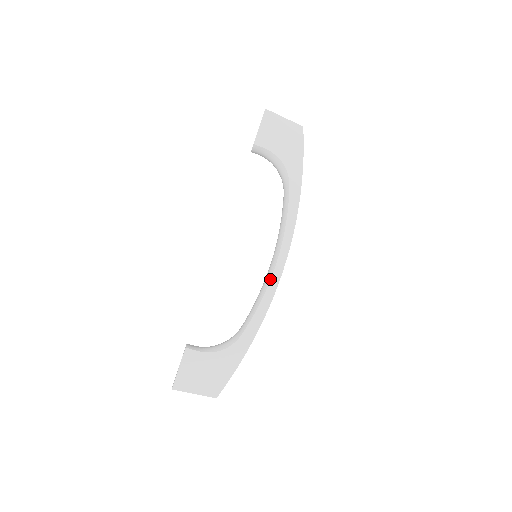
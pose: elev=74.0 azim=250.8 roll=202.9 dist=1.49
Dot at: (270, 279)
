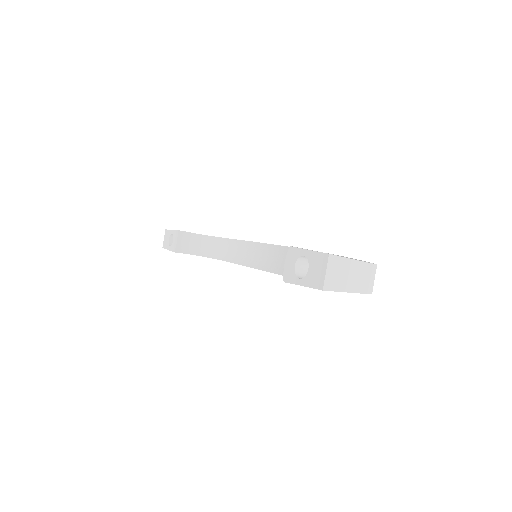
Dot at: occluded
